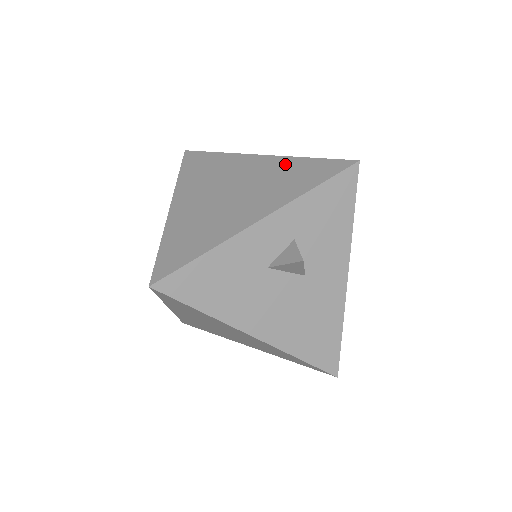
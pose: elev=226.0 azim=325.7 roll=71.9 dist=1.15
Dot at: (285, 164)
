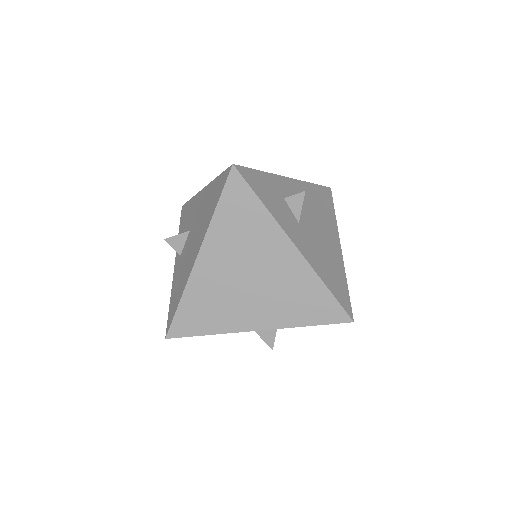
Dot at: (306, 280)
